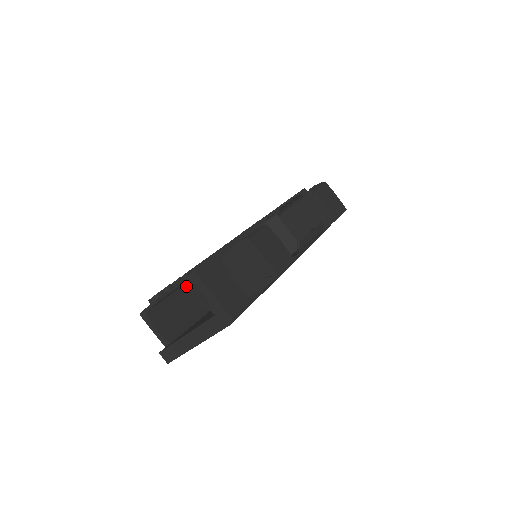
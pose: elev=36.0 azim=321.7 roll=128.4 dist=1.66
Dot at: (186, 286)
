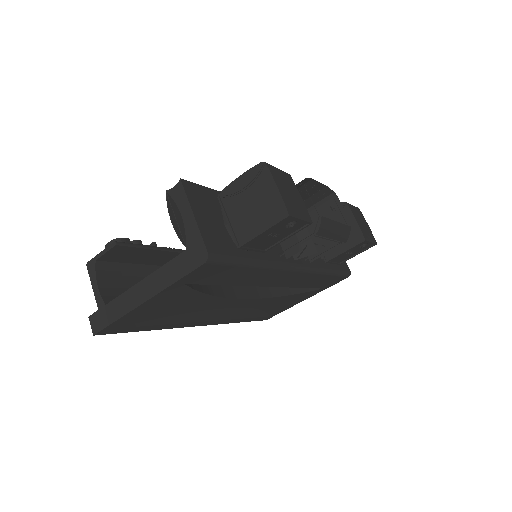
Dot at: occluded
